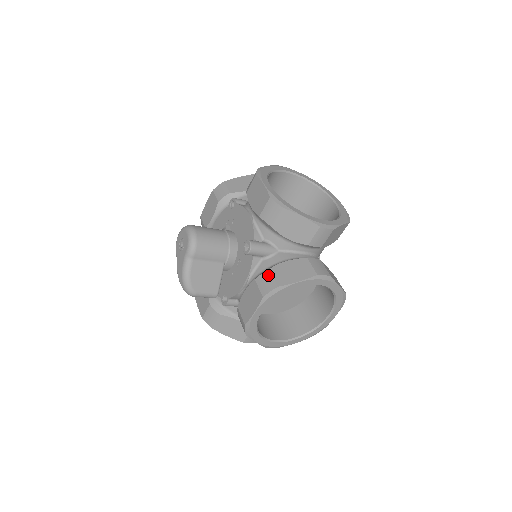
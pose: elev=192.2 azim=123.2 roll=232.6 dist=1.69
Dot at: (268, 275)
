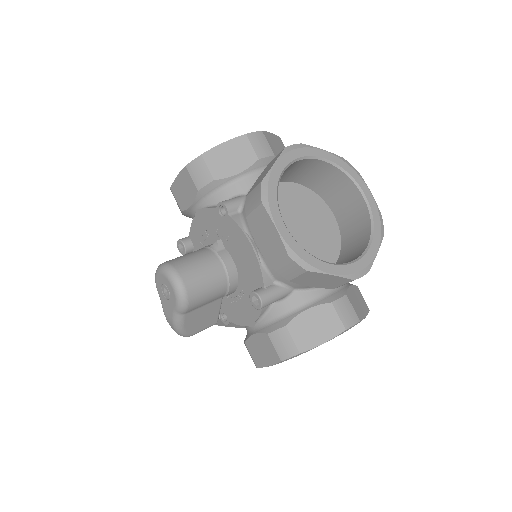
Dot at: (285, 335)
